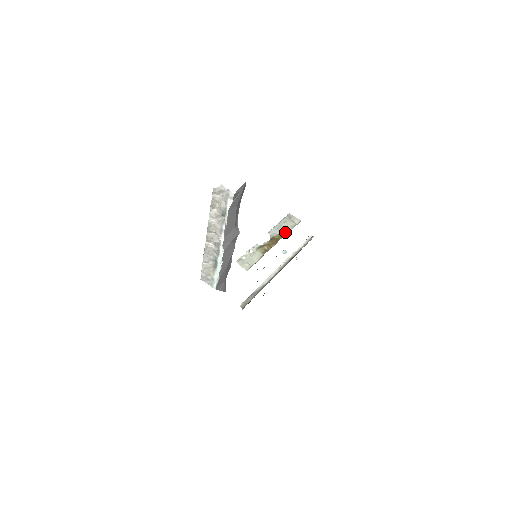
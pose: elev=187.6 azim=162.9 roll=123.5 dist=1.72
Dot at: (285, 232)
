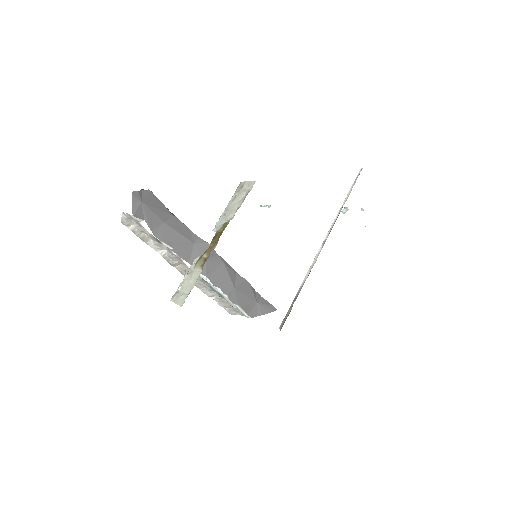
Dot at: (234, 214)
